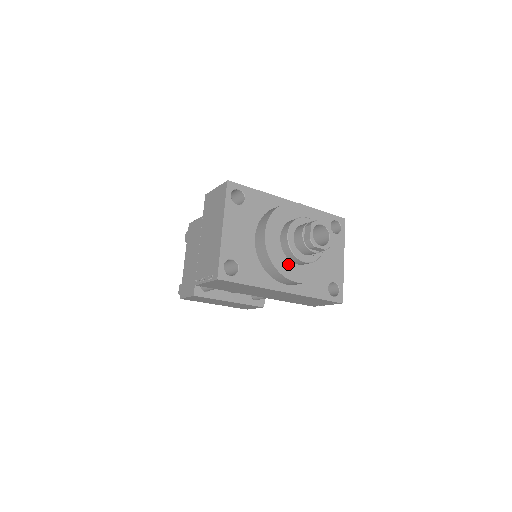
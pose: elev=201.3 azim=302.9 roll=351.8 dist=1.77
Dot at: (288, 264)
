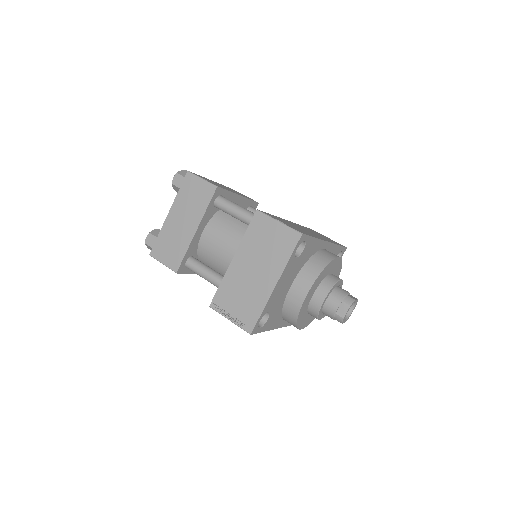
Dot at: (305, 316)
